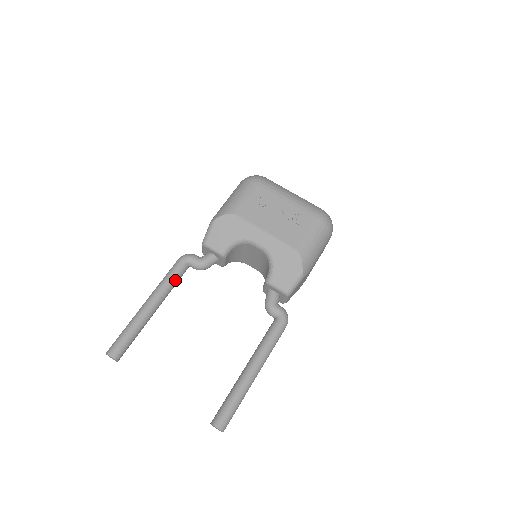
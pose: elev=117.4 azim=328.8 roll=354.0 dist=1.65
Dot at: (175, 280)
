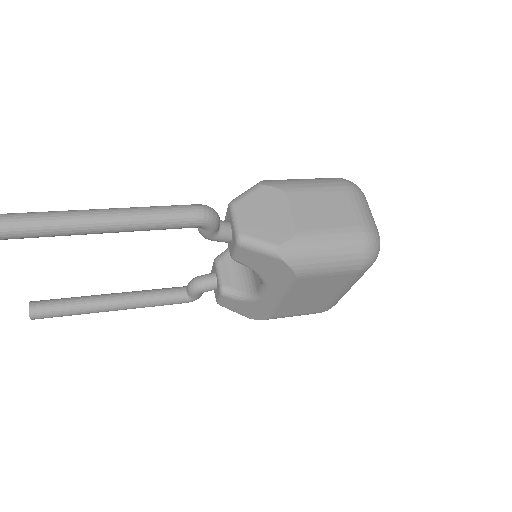
Dot at: (158, 290)
